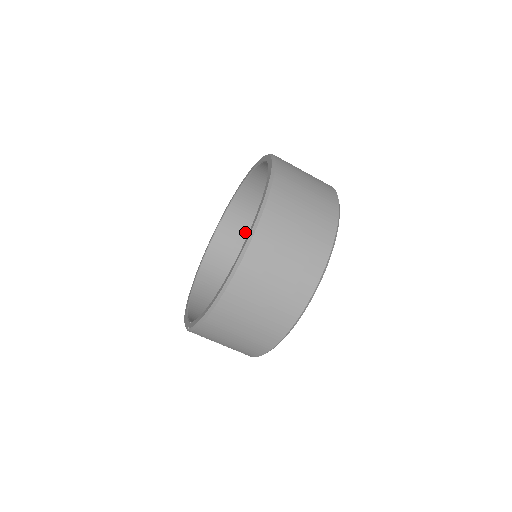
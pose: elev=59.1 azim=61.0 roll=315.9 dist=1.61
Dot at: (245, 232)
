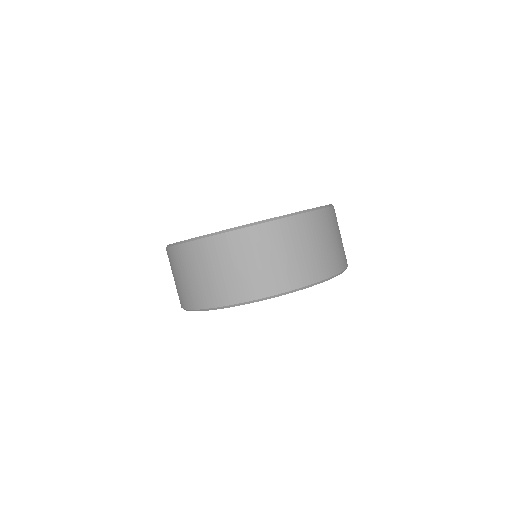
Dot at: occluded
